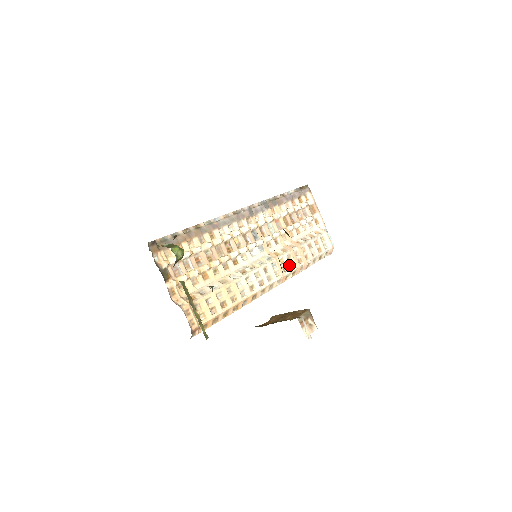
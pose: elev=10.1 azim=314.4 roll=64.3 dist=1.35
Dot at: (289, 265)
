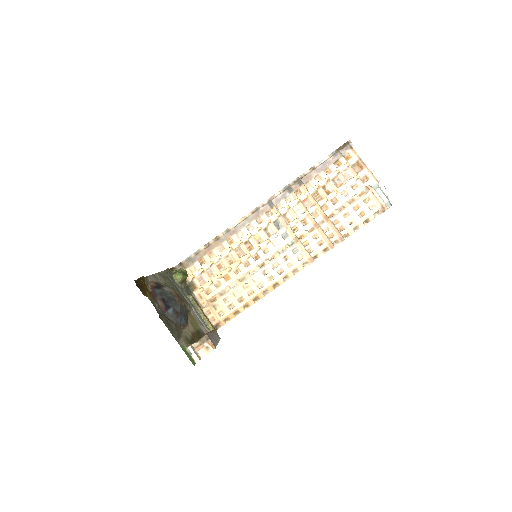
Dot at: (316, 244)
